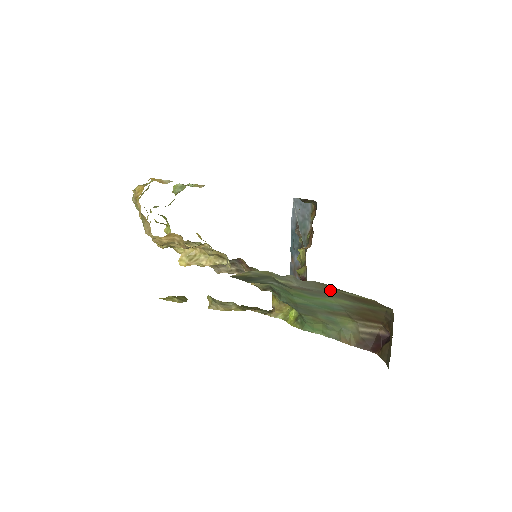
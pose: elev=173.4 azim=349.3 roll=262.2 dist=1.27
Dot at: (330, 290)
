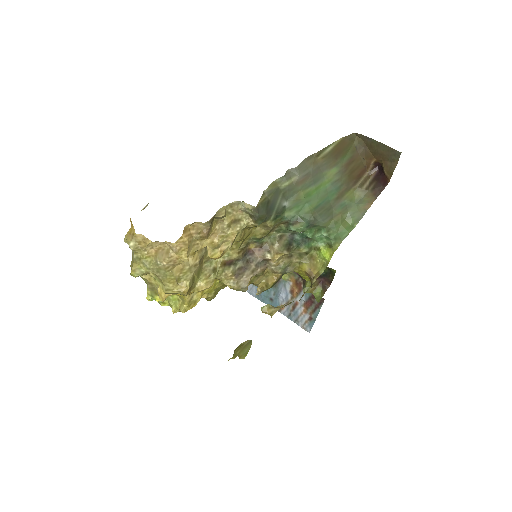
Dot at: (317, 162)
